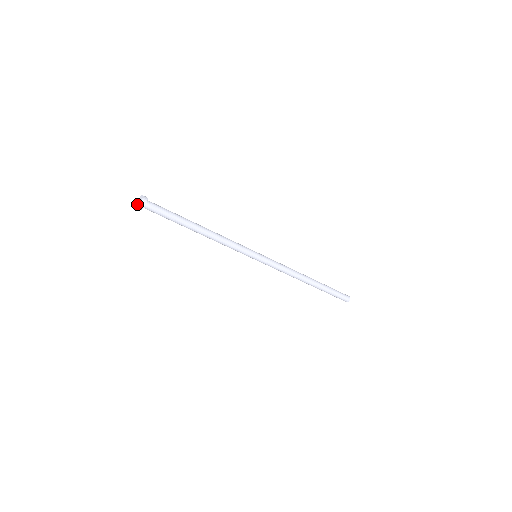
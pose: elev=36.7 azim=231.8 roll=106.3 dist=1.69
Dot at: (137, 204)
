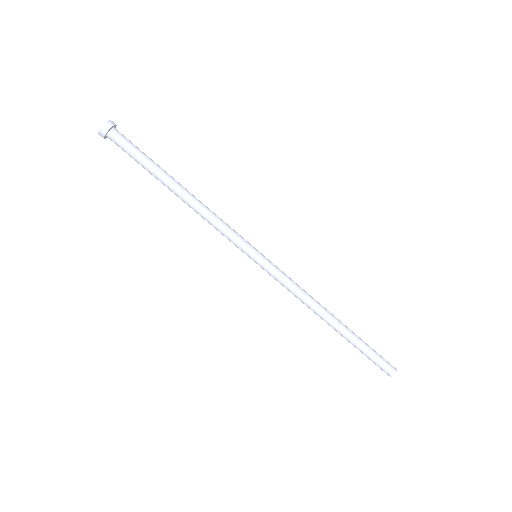
Dot at: (100, 130)
